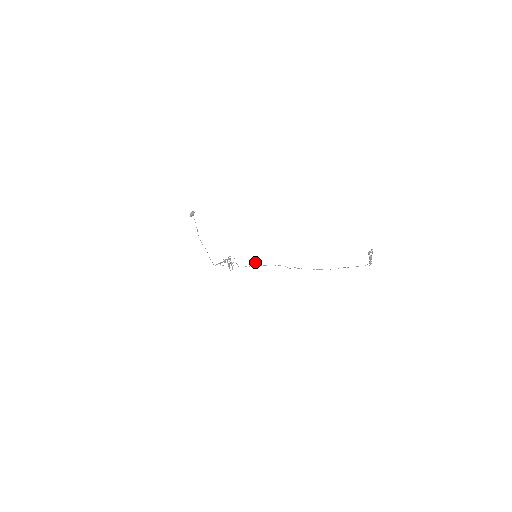
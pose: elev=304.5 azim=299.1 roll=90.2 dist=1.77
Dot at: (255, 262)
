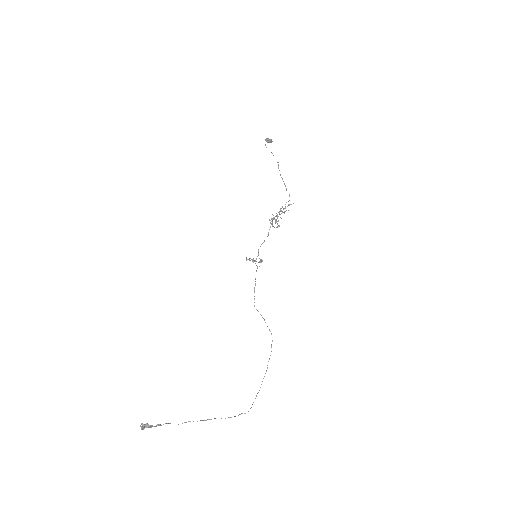
Dot at: (253, 259)
